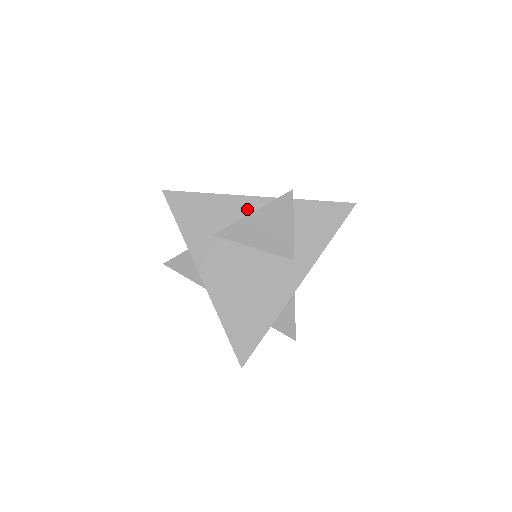
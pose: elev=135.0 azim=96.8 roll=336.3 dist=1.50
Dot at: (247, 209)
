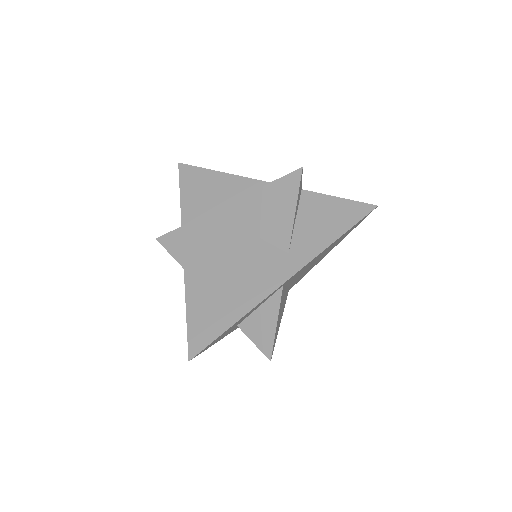
Dot at: occluded
